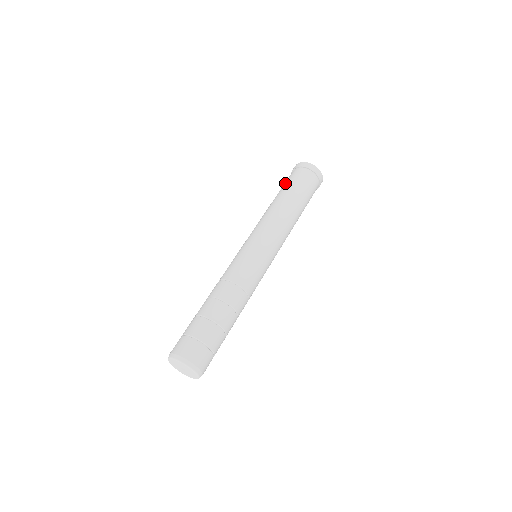
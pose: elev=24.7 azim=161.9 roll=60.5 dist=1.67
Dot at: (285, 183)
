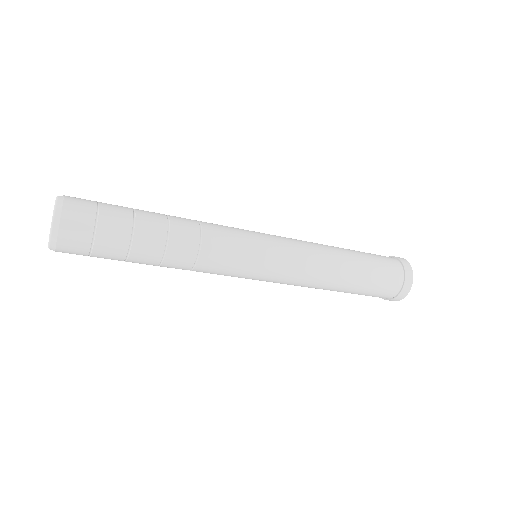
Dot at: occluded
